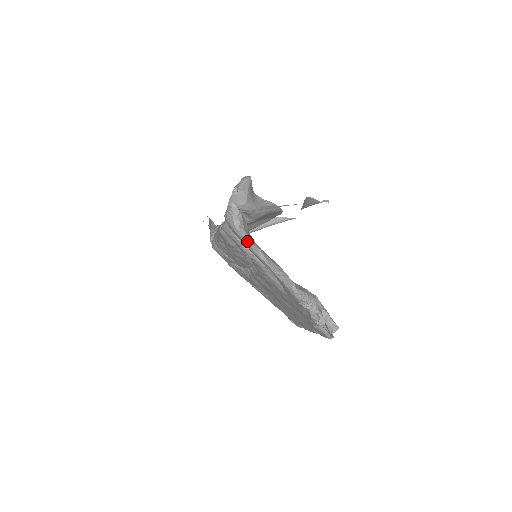
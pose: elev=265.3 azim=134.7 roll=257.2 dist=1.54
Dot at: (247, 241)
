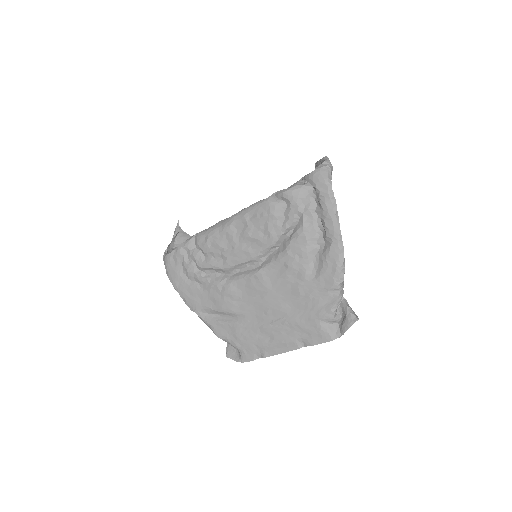
Dot at: (333, 195)
